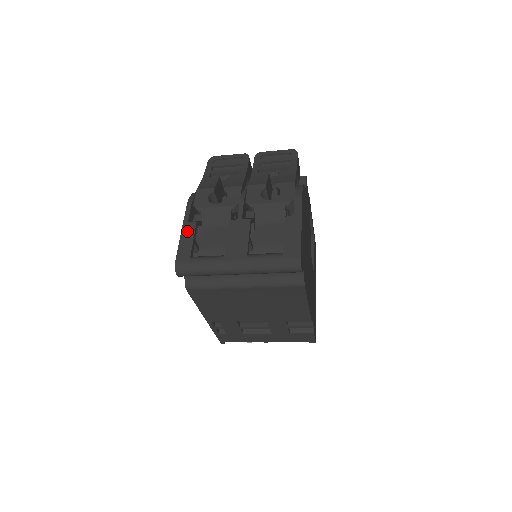
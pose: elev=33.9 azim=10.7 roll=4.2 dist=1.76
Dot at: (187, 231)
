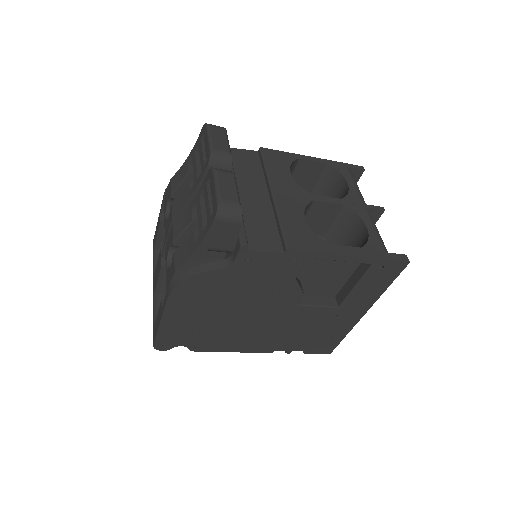
Dot at: (158, 223)
